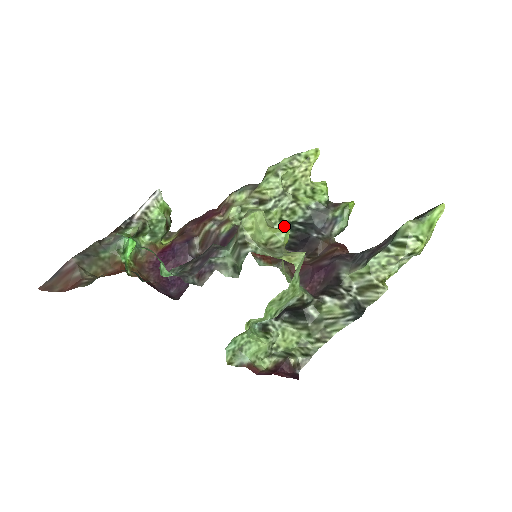
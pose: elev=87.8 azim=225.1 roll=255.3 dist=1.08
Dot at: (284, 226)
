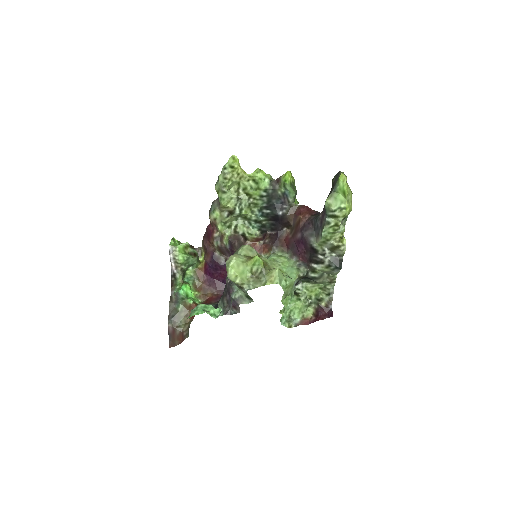
Dot at: (258, 215)
